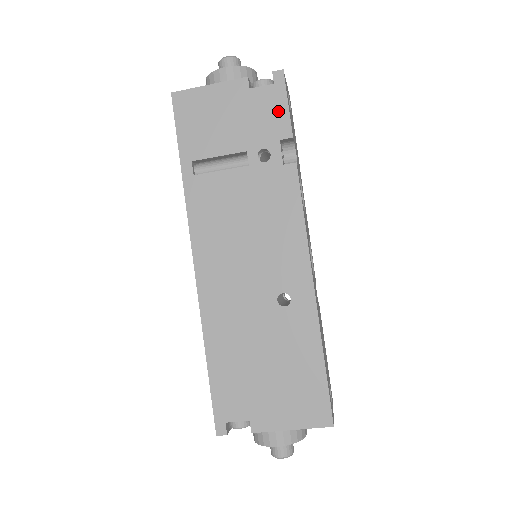
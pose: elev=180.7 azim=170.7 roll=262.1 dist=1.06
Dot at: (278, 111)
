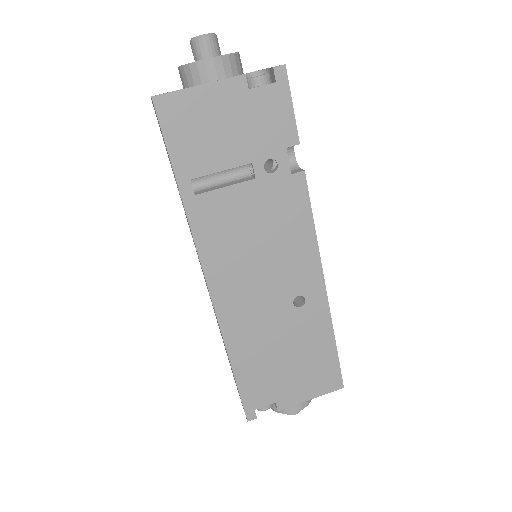
Dot at: (283, 115)
